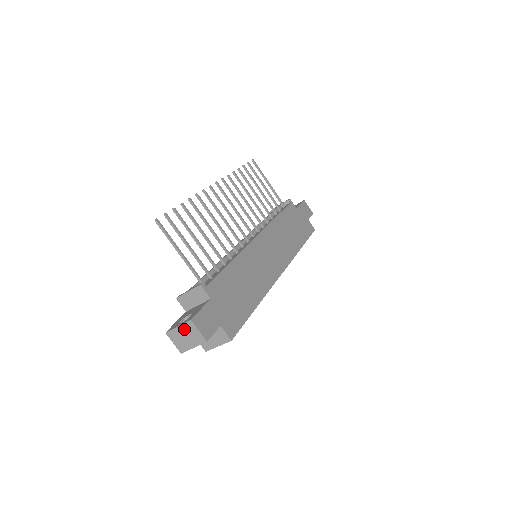
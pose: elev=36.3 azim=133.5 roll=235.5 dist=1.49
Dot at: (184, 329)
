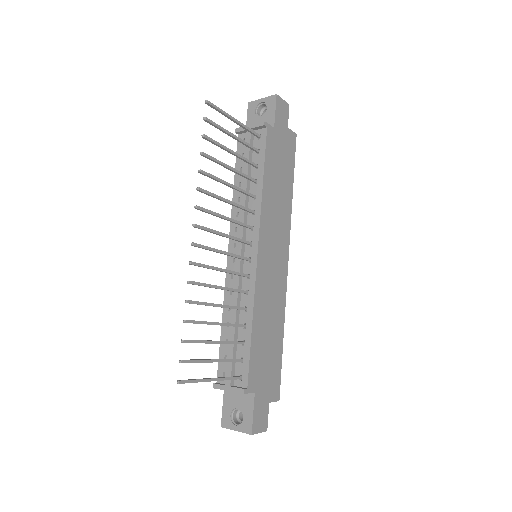
Dot at: (243, 431)
